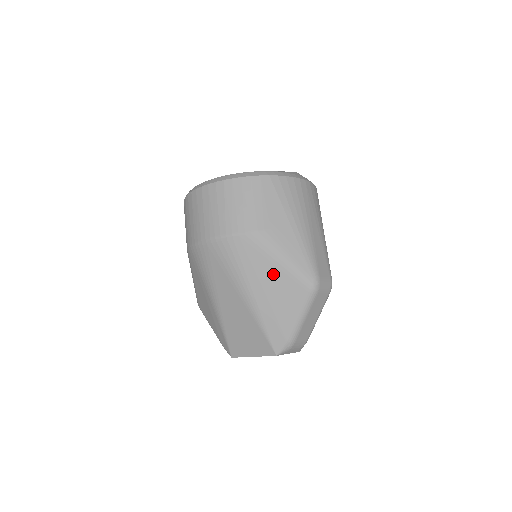
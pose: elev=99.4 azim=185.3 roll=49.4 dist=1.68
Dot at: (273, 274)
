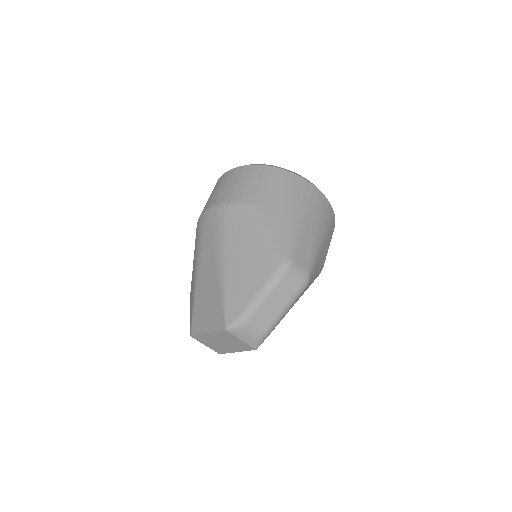
Dot at: (251, 244)
